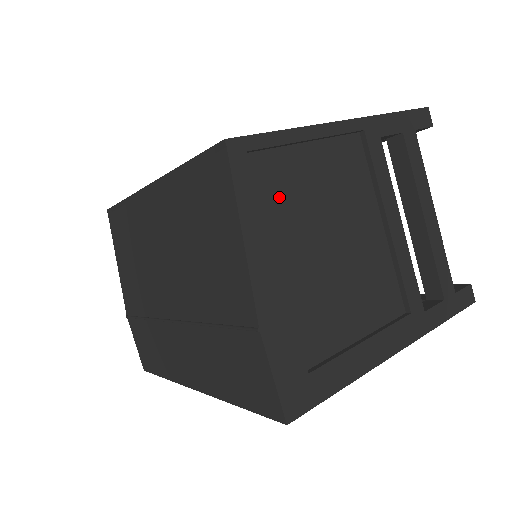
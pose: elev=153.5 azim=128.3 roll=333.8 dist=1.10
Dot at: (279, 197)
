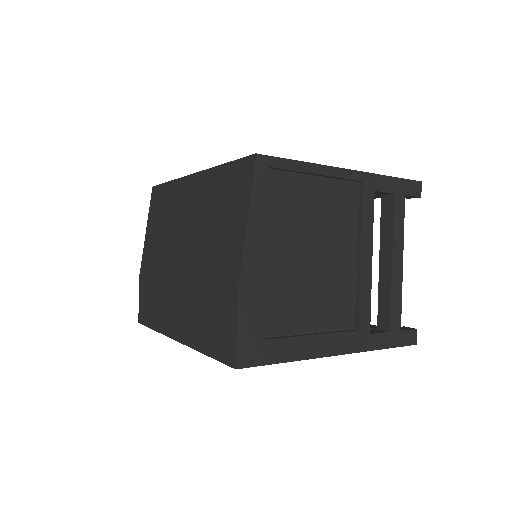
Dot at: (282, 207)
